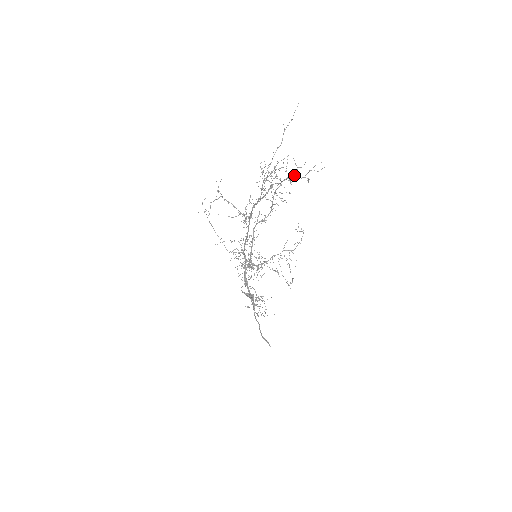
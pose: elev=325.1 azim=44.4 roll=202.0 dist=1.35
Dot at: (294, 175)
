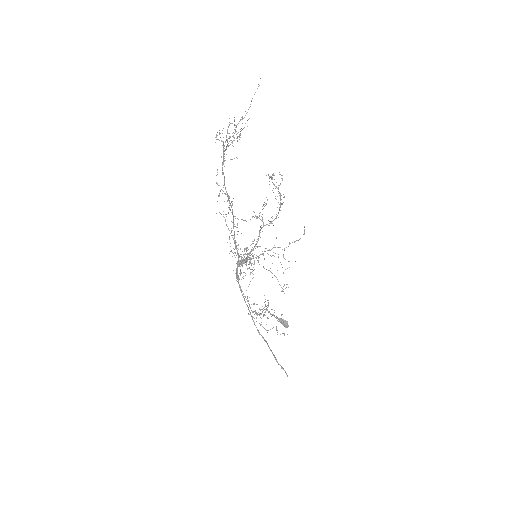
Dot at: (227, 132)
